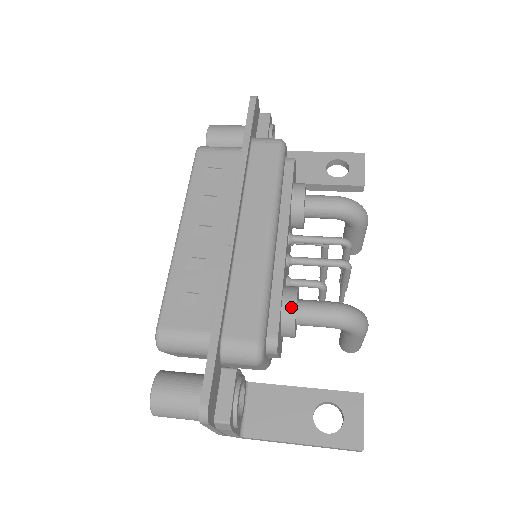
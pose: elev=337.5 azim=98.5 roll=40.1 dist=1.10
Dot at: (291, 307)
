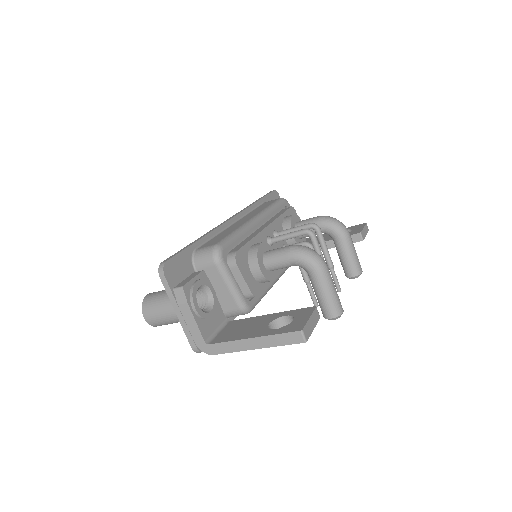
Dot at: (256, 245)
